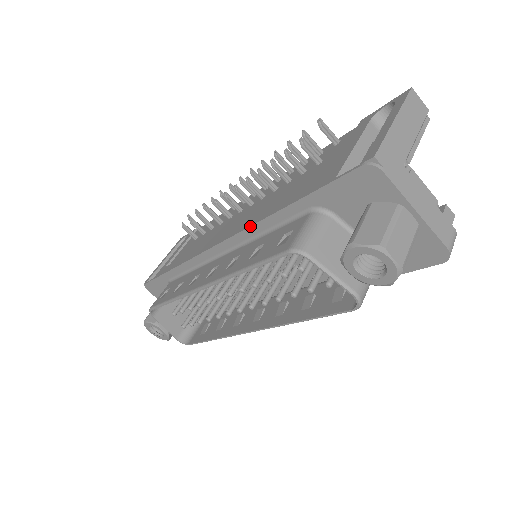
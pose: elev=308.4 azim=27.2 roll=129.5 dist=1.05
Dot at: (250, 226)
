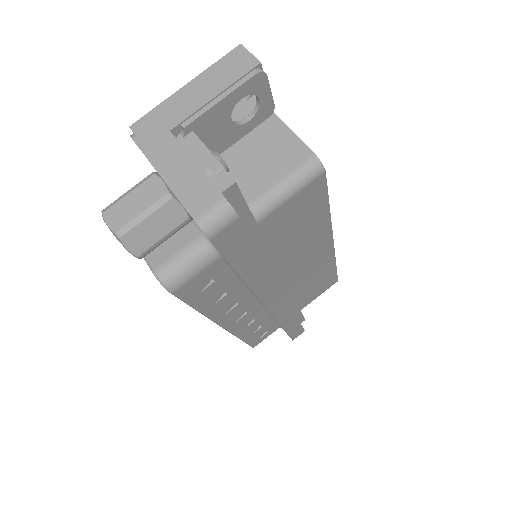
Dot at: occluded
